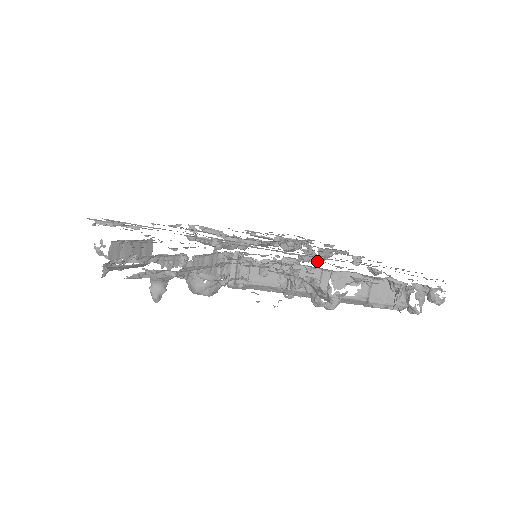
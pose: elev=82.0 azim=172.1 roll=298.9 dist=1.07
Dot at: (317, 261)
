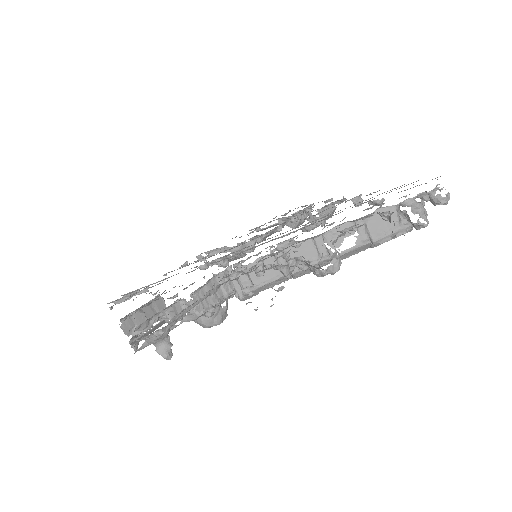
Dot at: (321, 224)
